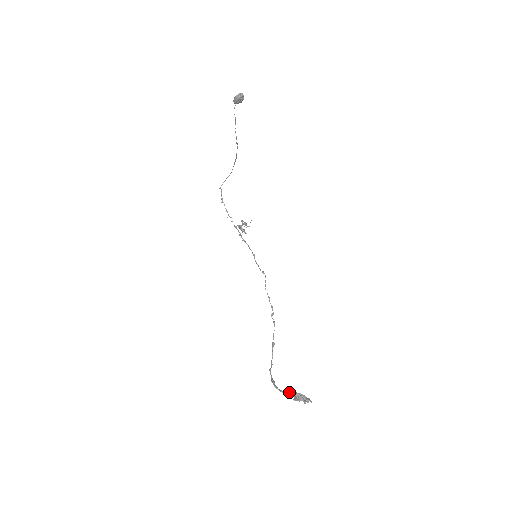
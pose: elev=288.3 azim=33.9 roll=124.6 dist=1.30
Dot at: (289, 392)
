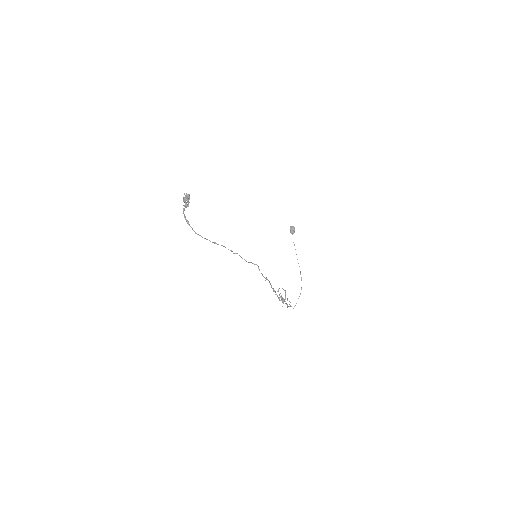
Dot at: (186, 207)
